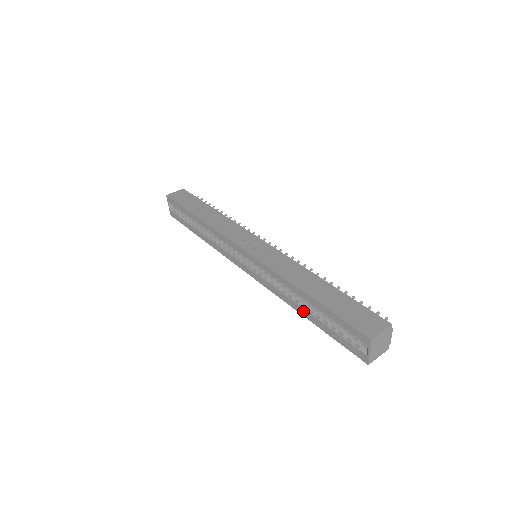
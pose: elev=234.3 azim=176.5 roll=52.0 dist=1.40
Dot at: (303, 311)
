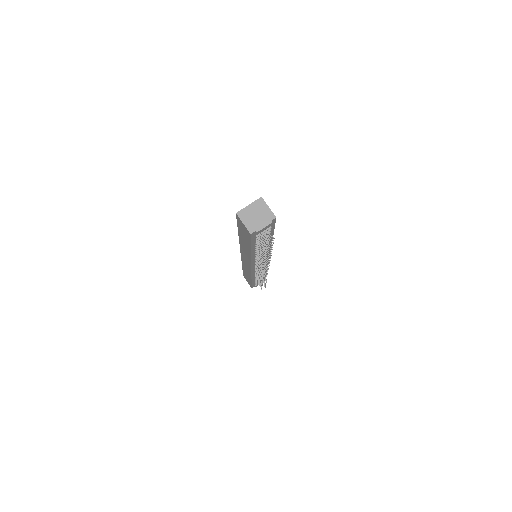
Dot at: occluded
